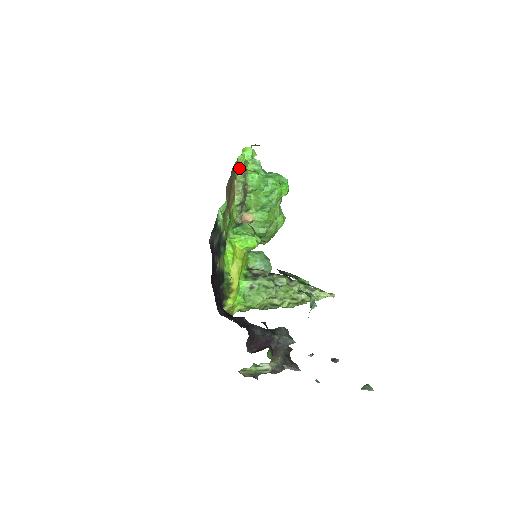
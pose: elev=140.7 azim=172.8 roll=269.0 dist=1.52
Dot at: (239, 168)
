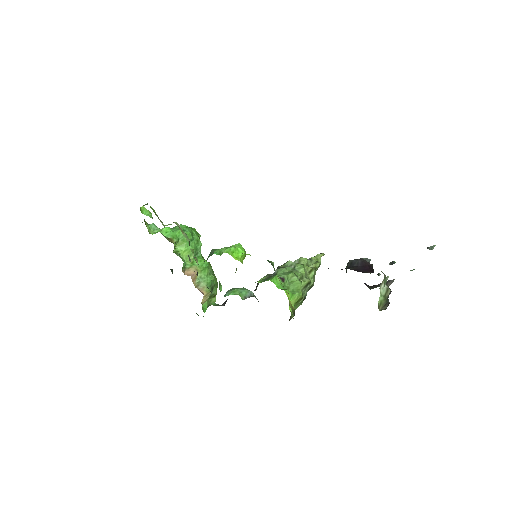
Dot at: occluded
